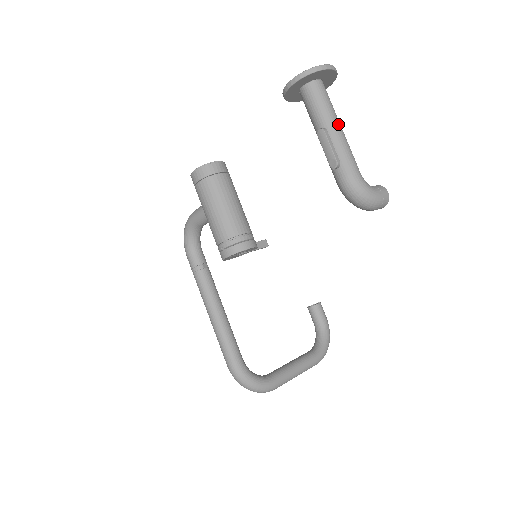
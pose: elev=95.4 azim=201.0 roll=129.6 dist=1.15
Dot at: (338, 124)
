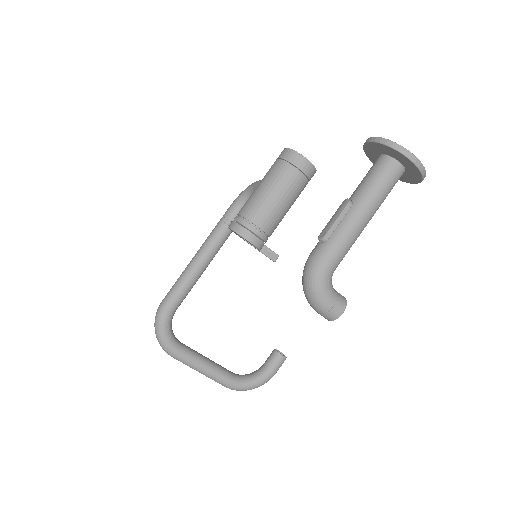
Dot at: (367, 212)
